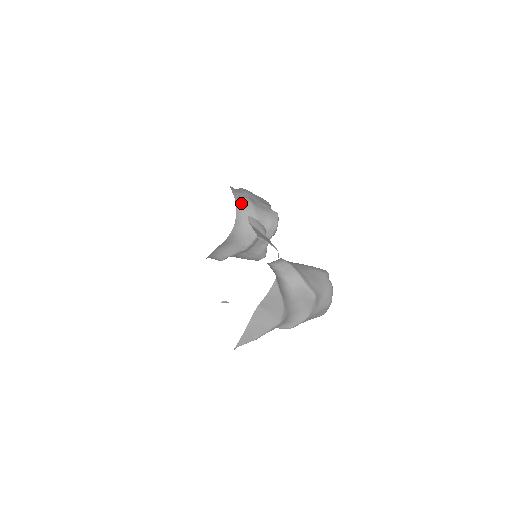
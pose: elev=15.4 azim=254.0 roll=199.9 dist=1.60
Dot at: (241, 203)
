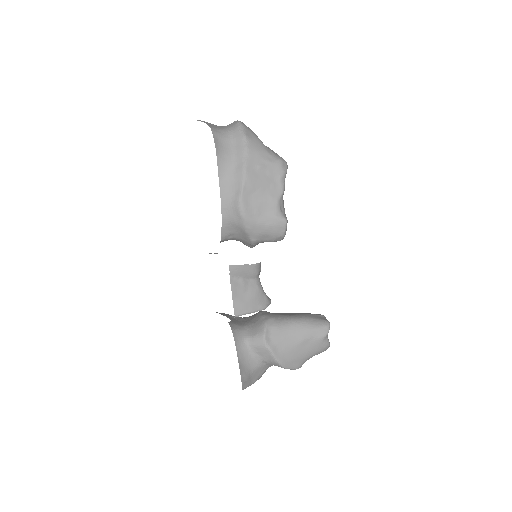
Dot at: (229, 212)
